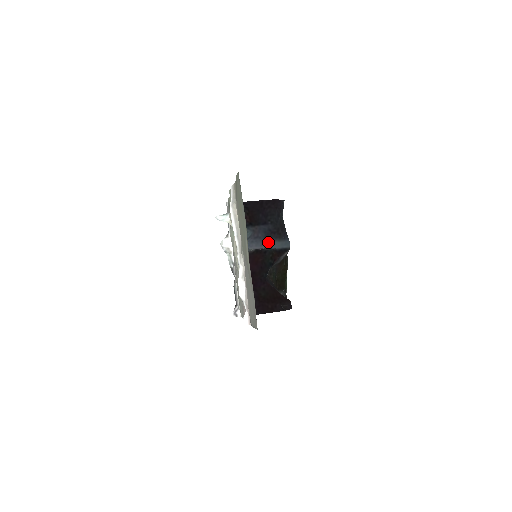
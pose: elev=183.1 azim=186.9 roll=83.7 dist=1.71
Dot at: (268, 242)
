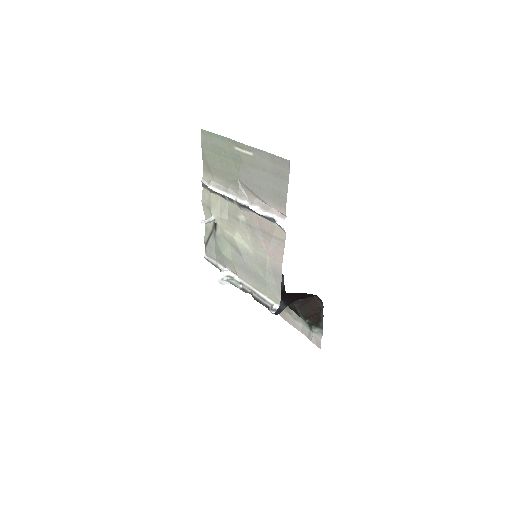
Dot at: occluded
